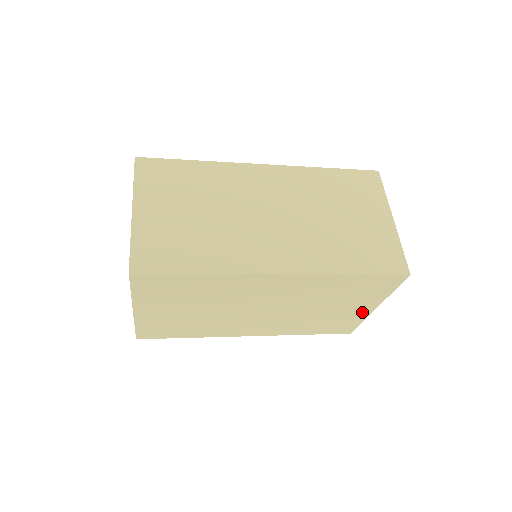
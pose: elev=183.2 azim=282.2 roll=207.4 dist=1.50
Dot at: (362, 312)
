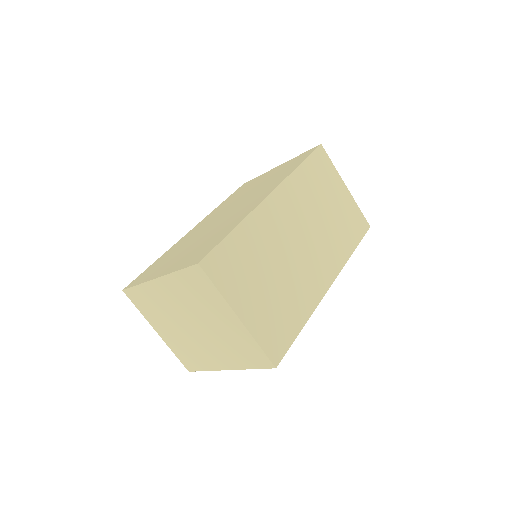
Dot at: occluded
